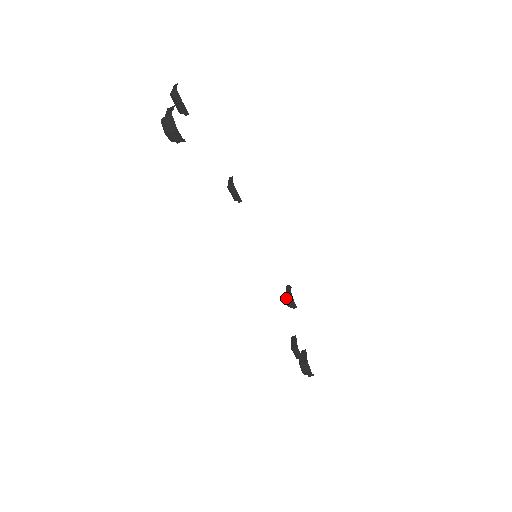
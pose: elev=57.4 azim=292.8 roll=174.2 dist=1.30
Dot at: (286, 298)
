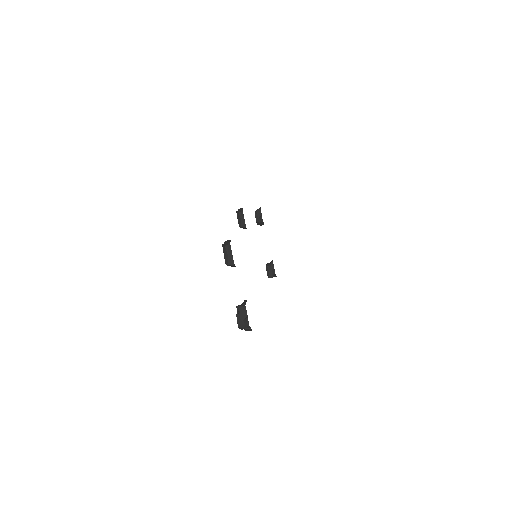
Dot at: (258, 223)
